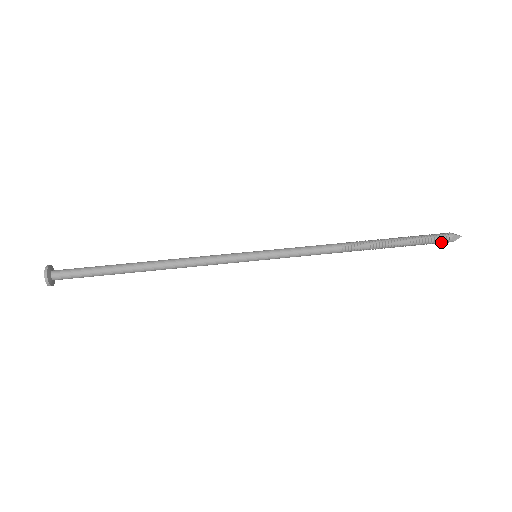
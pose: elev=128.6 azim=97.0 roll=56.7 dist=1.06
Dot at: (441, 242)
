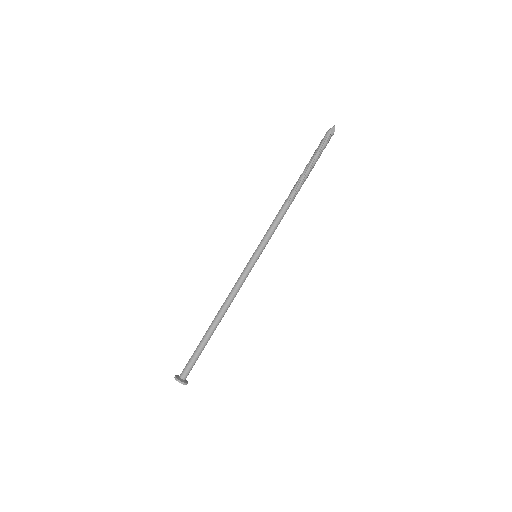
Dot at: (327, 141)
